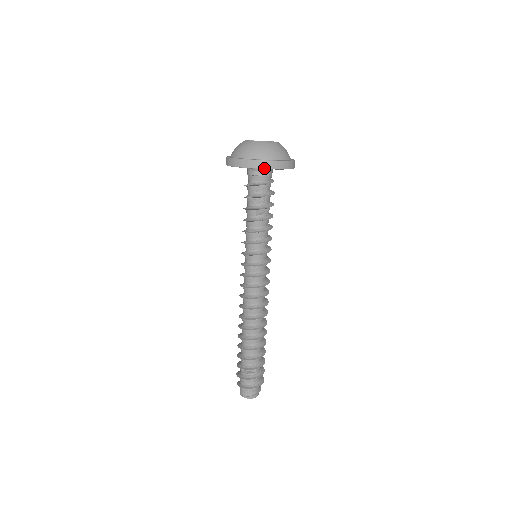
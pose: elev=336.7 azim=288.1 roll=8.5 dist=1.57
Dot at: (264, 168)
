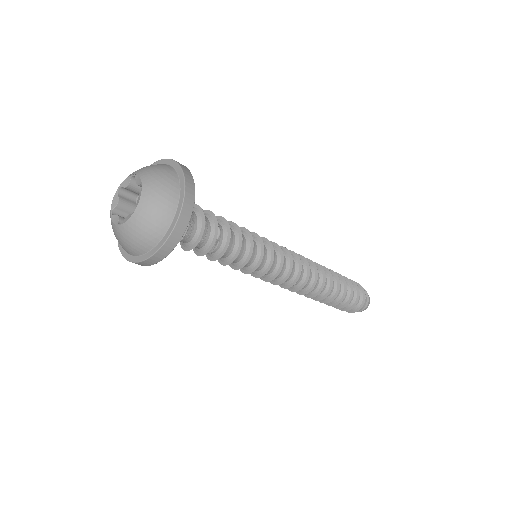
Dot at: occluded
